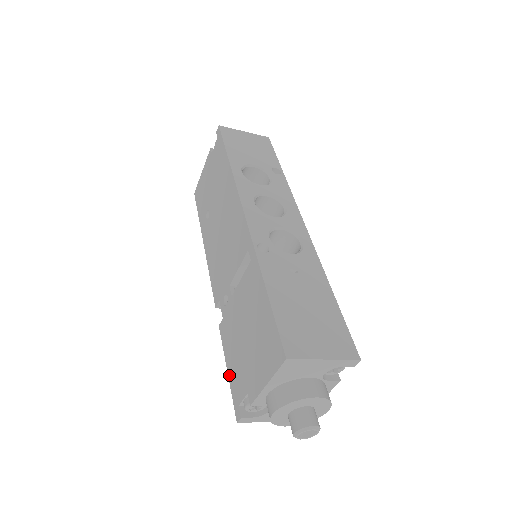
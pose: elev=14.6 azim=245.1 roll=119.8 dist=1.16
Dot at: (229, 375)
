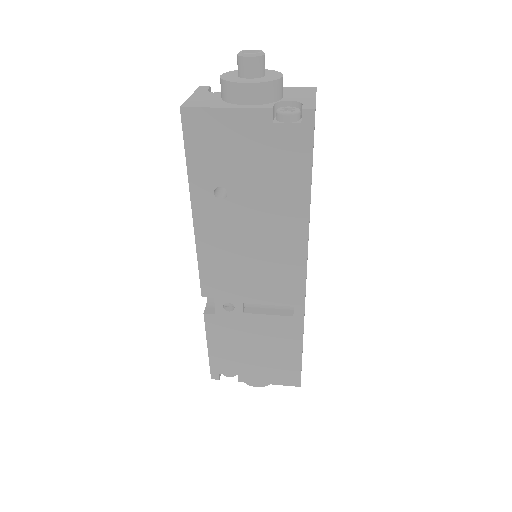
Dot at: (211, 353)
